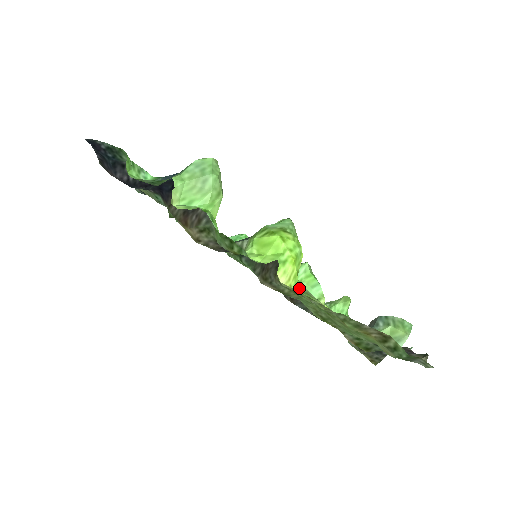
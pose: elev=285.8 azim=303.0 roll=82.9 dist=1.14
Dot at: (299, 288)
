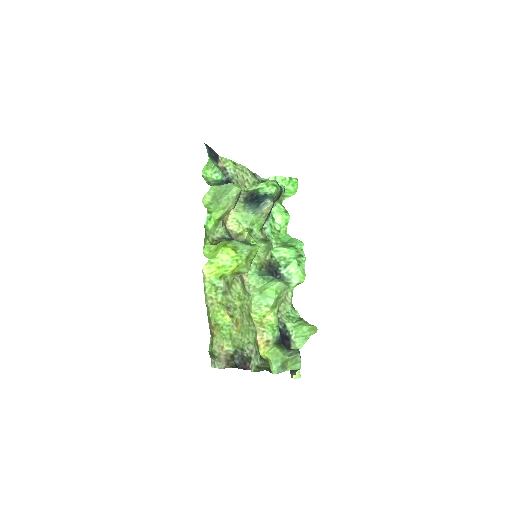
Dot at: (216, 282)
